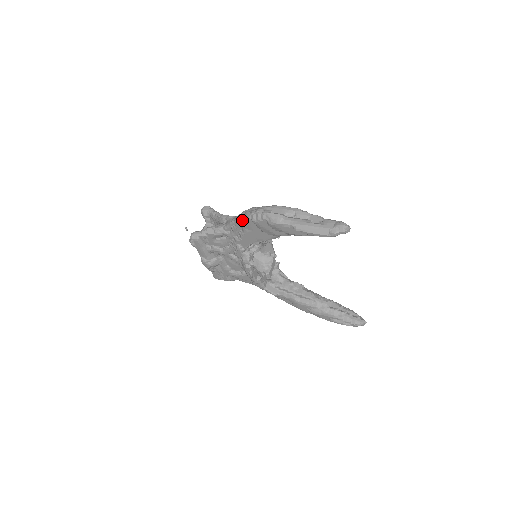
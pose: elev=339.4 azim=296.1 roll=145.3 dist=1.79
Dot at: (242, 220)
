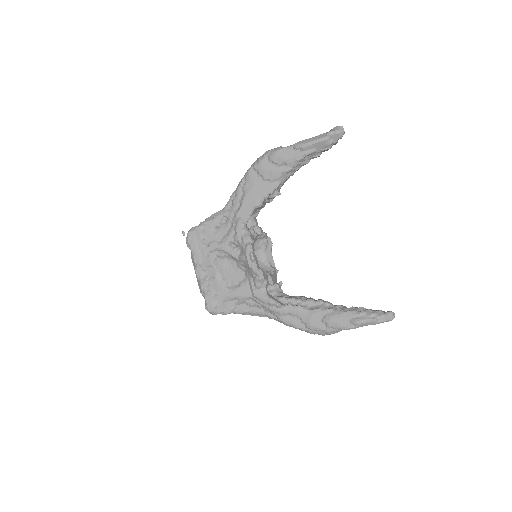
Dot at: (243, 179)
